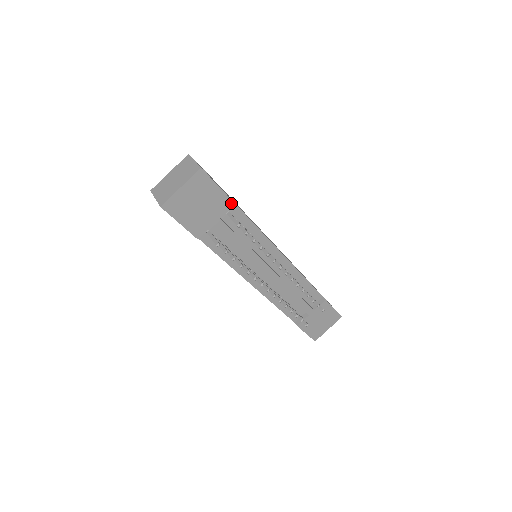
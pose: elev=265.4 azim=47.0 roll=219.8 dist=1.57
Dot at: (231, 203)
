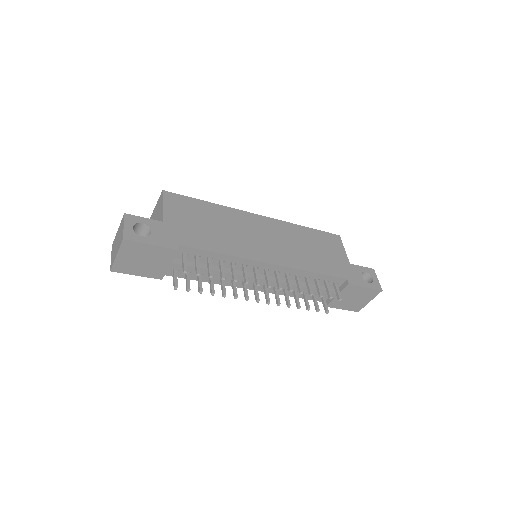
Dot at: (174, 251)
